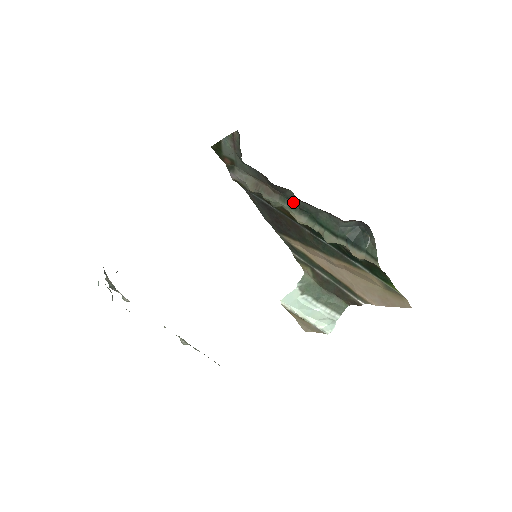
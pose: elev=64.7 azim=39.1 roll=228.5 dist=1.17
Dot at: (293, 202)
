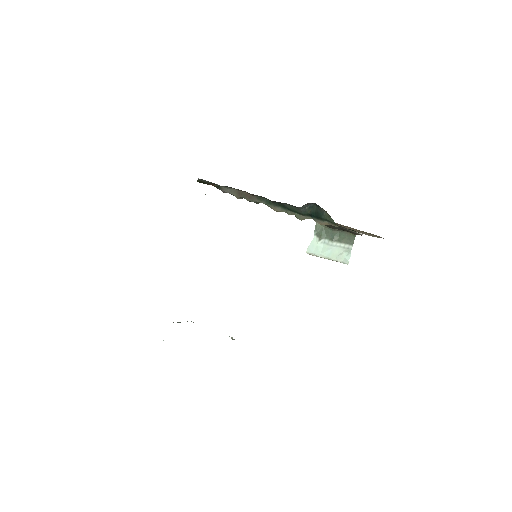
Dot at: (266, 199)
